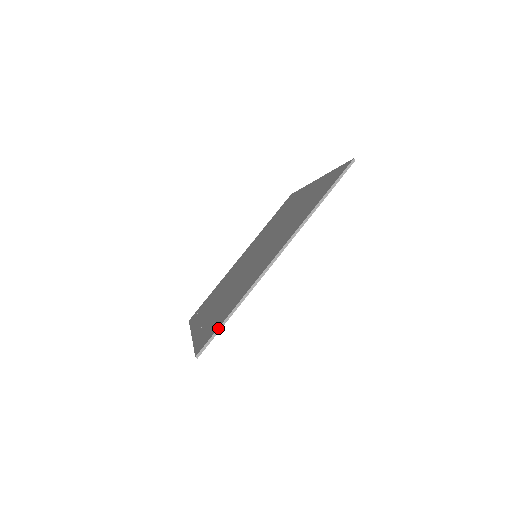
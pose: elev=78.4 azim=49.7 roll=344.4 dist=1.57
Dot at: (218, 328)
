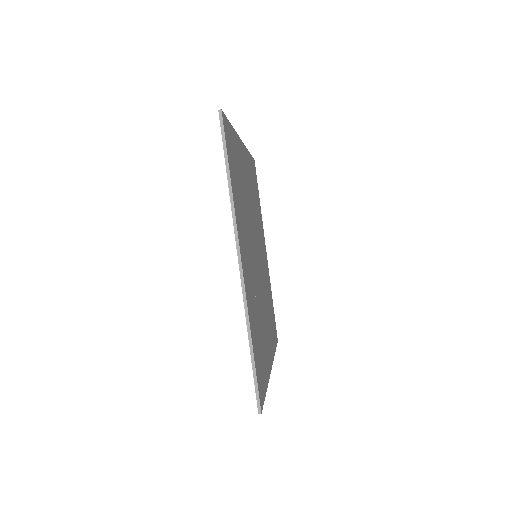
Dot at: (253, 374)
